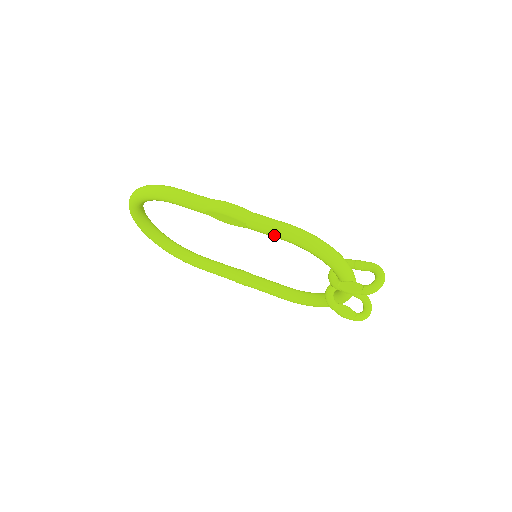
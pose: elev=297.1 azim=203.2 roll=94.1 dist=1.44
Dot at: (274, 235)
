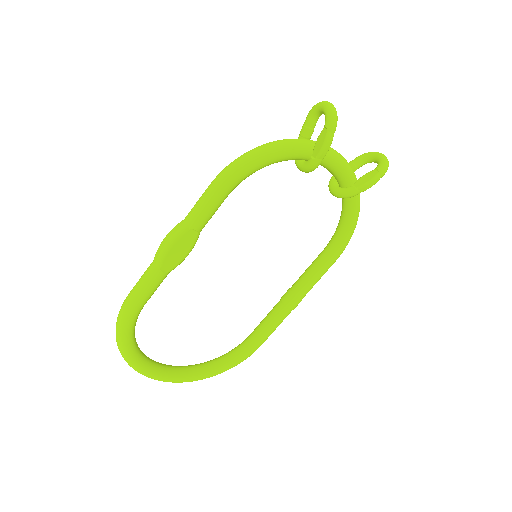
Dot at: (216, 201)
